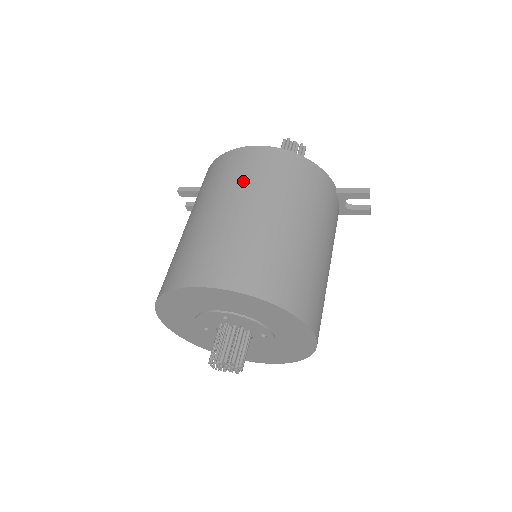
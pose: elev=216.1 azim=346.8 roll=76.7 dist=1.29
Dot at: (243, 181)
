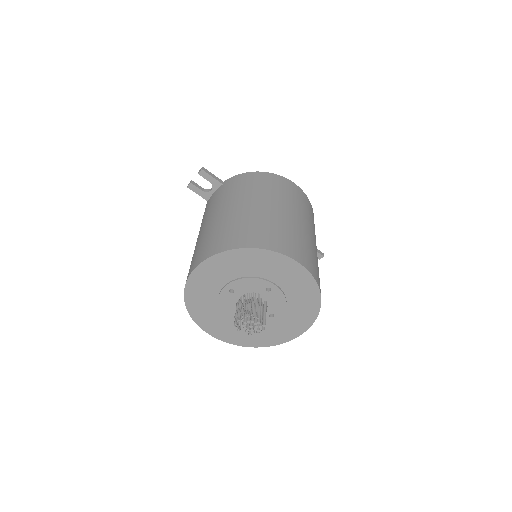
Dot at: (296, 203)
